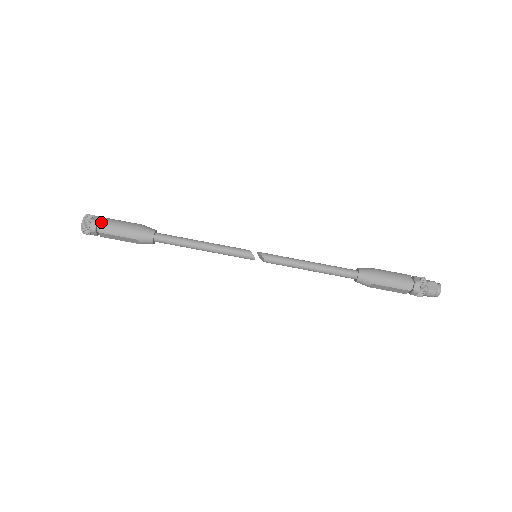
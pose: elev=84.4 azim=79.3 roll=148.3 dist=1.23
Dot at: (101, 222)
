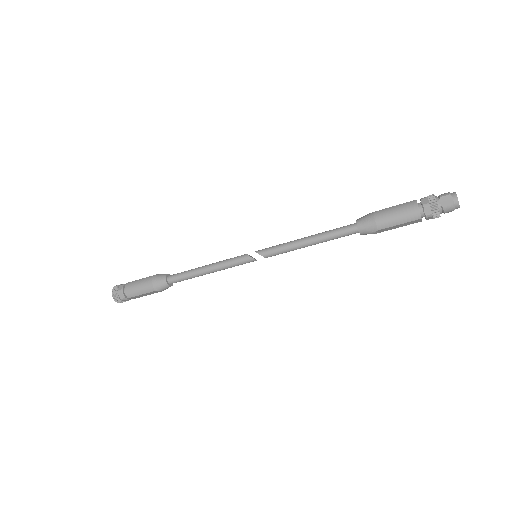
Dot at: (125, 289)
